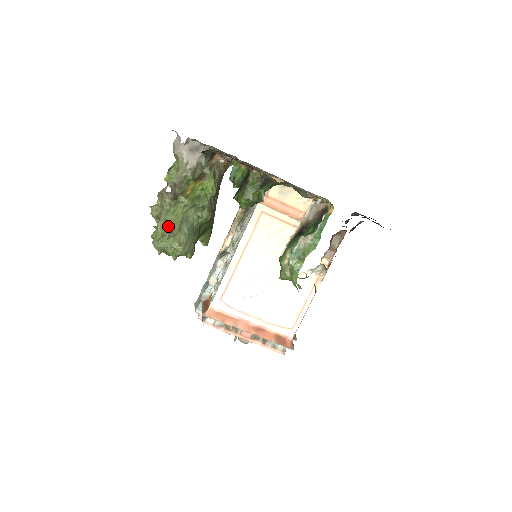
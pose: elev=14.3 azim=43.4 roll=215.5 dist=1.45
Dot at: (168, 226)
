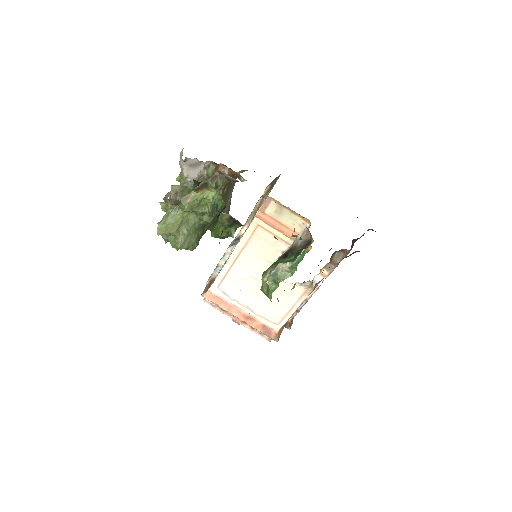
Dot at: (167, 228)
